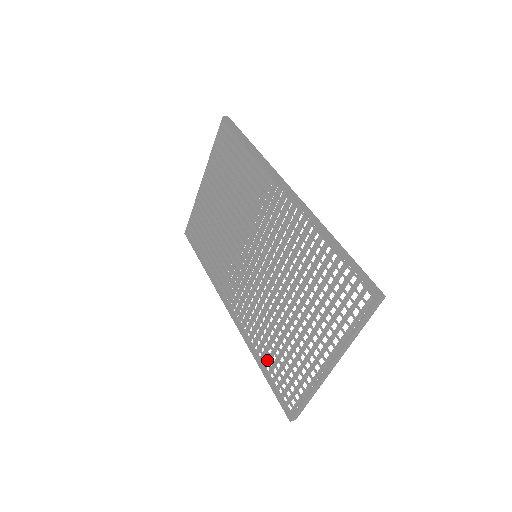
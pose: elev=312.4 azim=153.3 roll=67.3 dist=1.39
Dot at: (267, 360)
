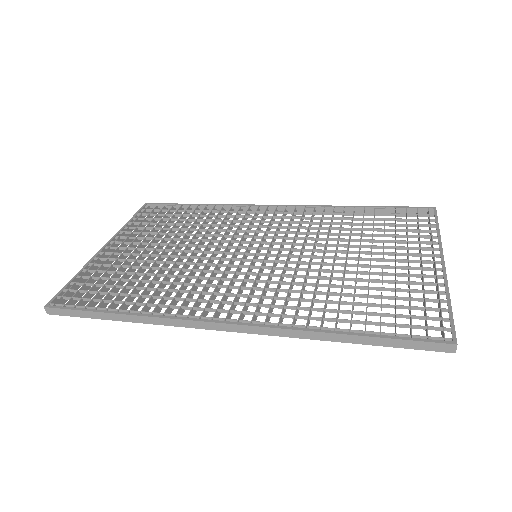
Dot at: (351, 319)
